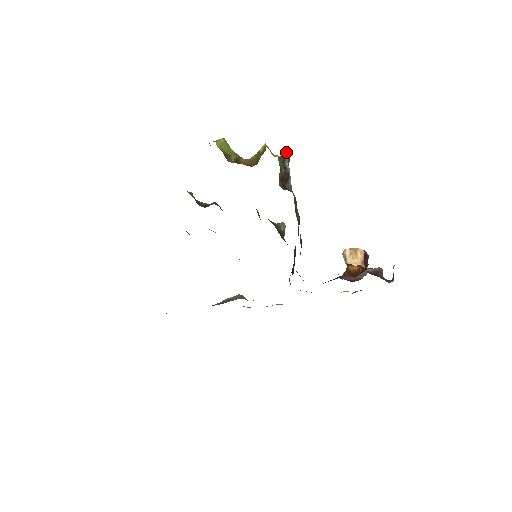
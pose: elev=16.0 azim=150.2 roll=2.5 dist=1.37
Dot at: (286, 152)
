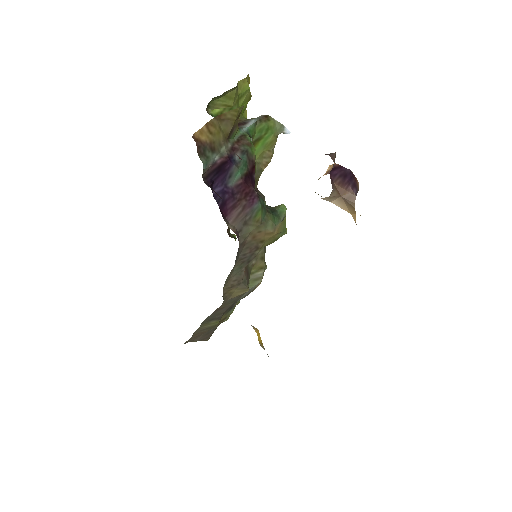
Dot at: (261, 116)
